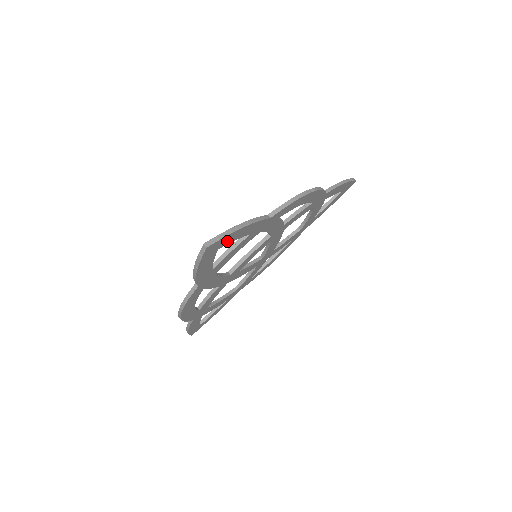
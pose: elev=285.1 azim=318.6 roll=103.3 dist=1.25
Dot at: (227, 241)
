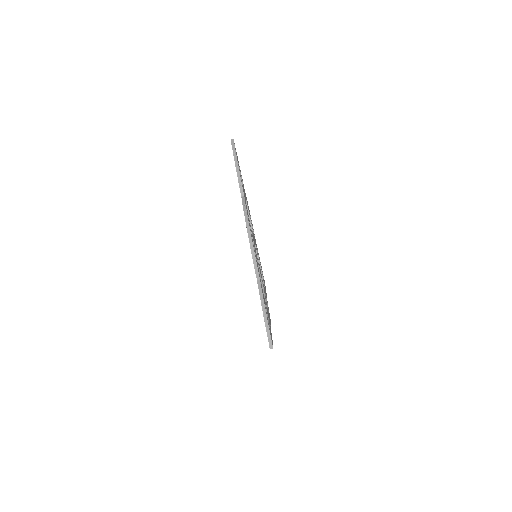
Dot at: occluded
